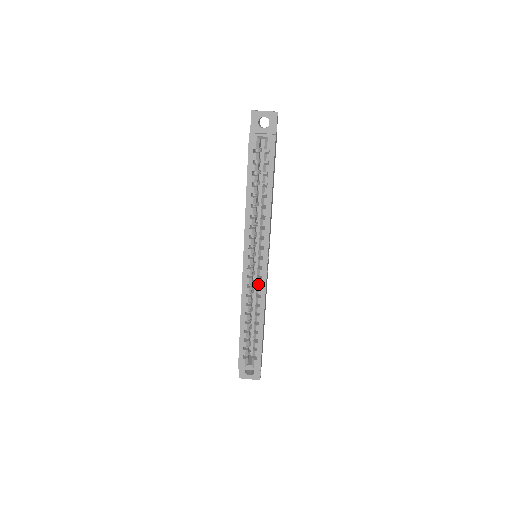
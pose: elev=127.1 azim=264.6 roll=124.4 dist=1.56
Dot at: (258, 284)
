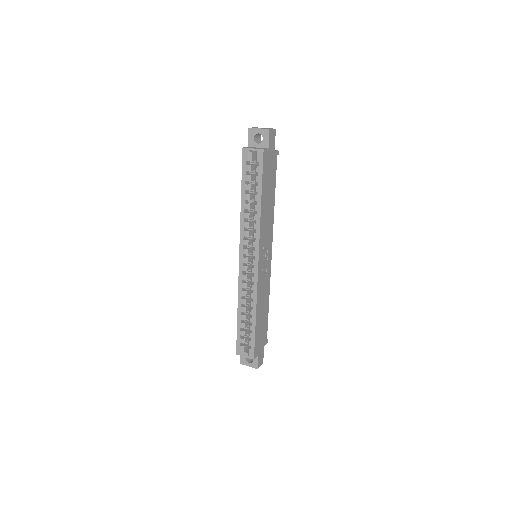
Dot at: occluded
